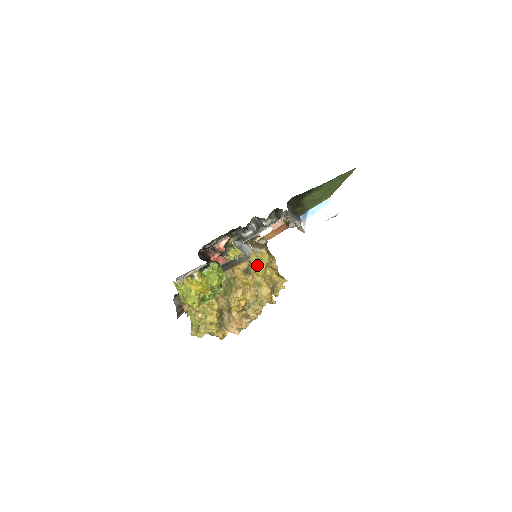
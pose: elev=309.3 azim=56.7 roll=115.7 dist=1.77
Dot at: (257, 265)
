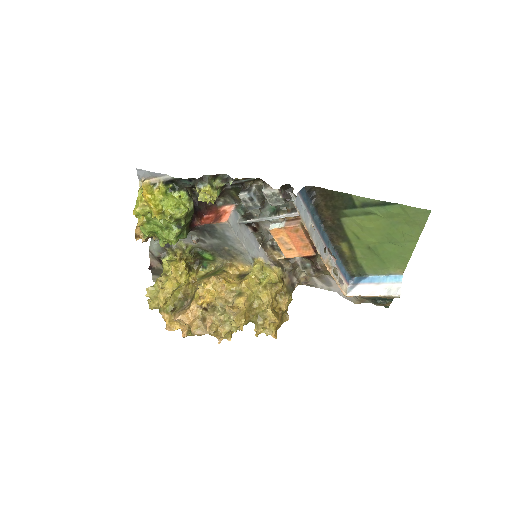
Dot at: (258, 278)
